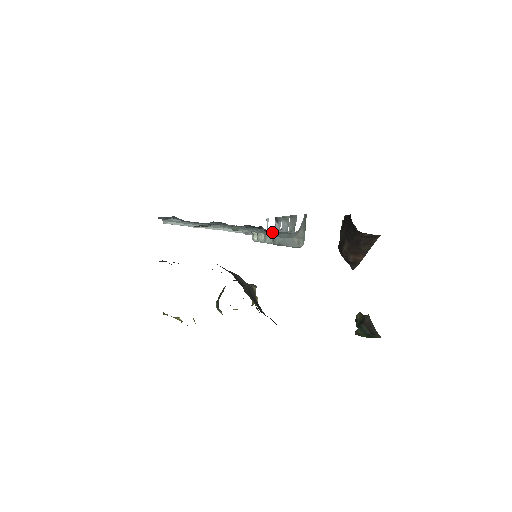
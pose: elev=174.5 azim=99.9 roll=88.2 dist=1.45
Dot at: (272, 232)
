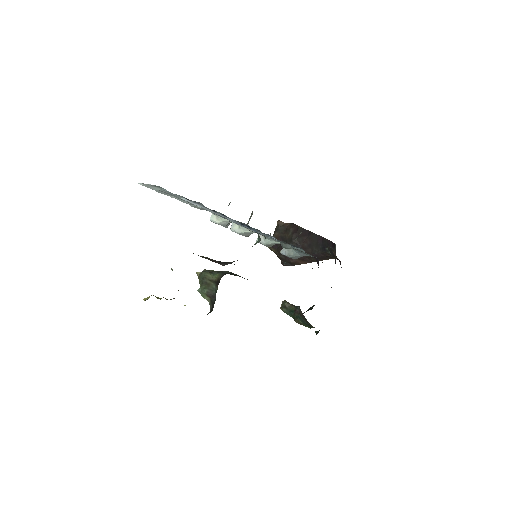
Dot at: occluded
